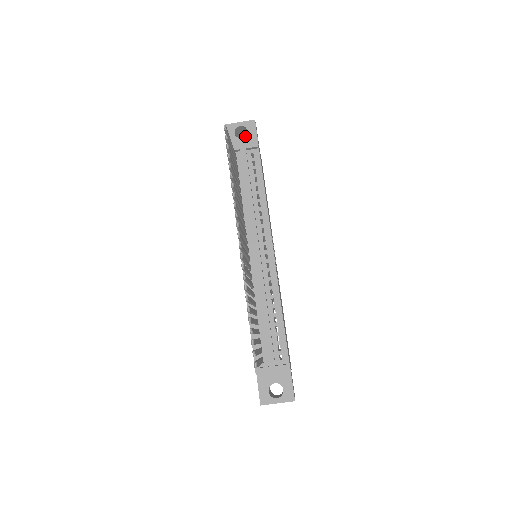
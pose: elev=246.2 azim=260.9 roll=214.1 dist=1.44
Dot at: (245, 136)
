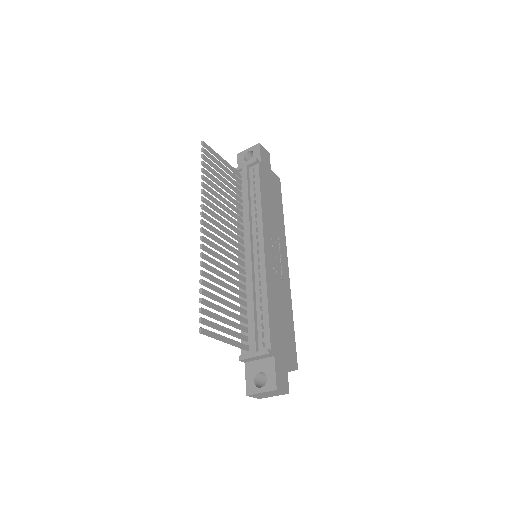
Dot at: (251, 158)
